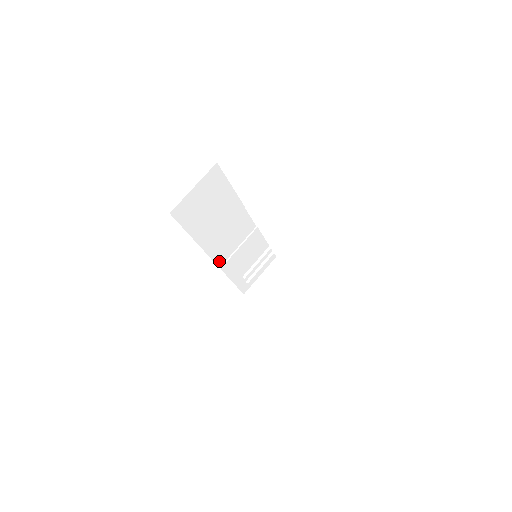
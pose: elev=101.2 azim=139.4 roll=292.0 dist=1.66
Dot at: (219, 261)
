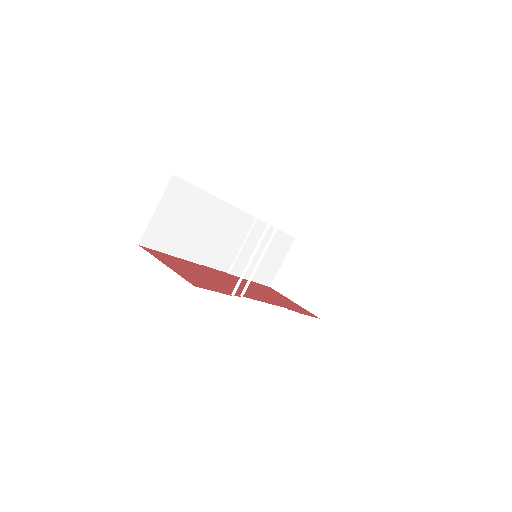
Dot at: (224, 267)
